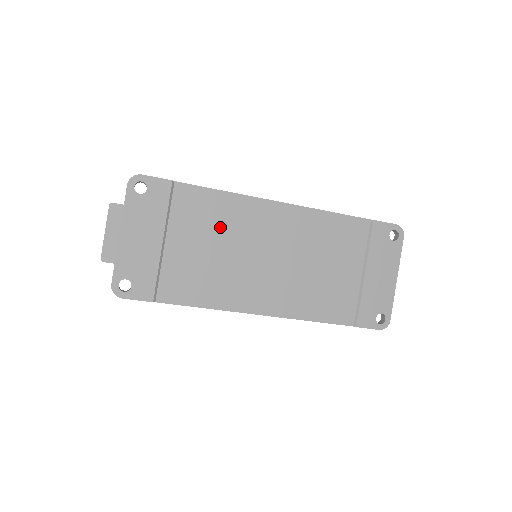
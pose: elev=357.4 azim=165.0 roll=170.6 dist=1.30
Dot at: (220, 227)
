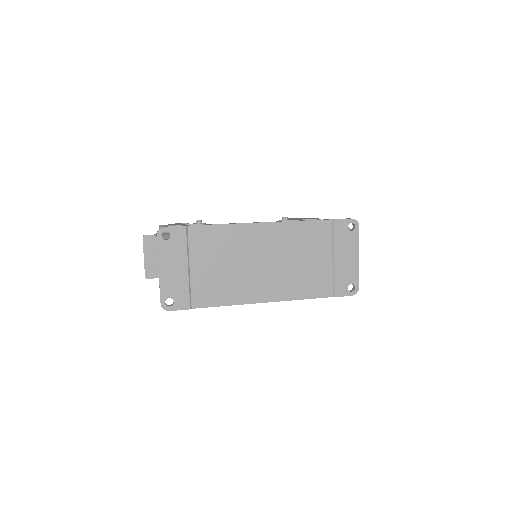
Dot at: (225, 249)
